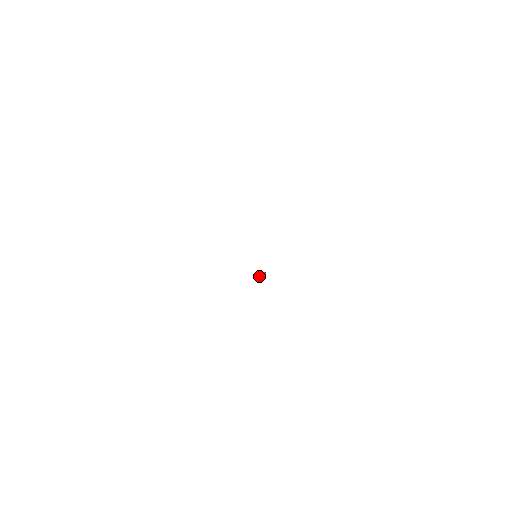
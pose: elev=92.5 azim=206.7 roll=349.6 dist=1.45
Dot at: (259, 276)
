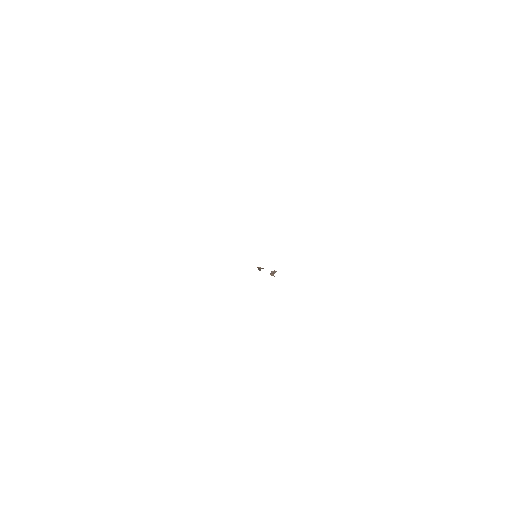
Dot at: (274, 270)
